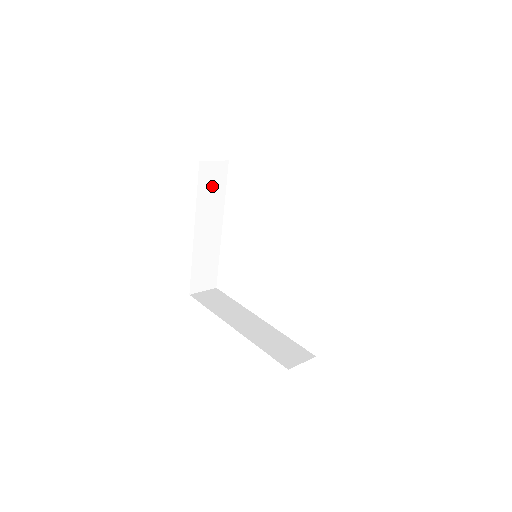
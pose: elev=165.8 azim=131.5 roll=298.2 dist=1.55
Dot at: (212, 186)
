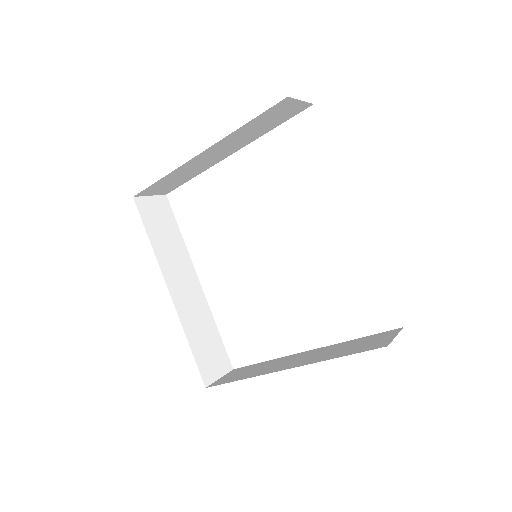
Dot at: (268, 121)
